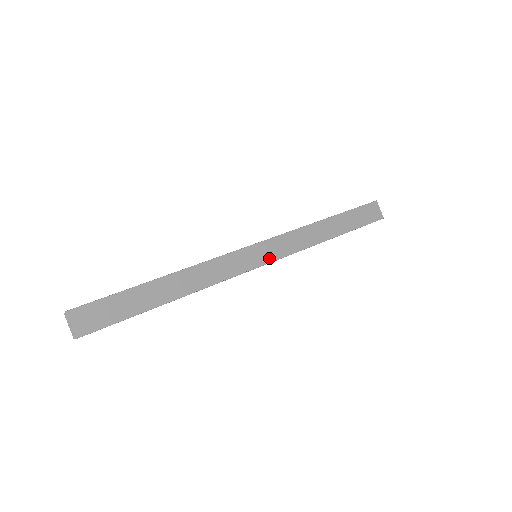
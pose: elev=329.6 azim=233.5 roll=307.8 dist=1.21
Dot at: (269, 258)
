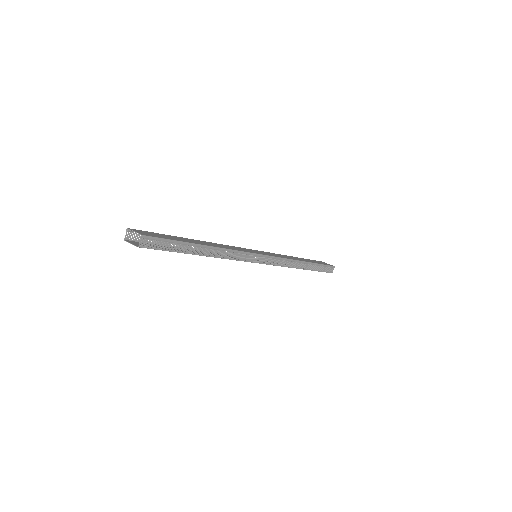
Dot at: (266, 254)
